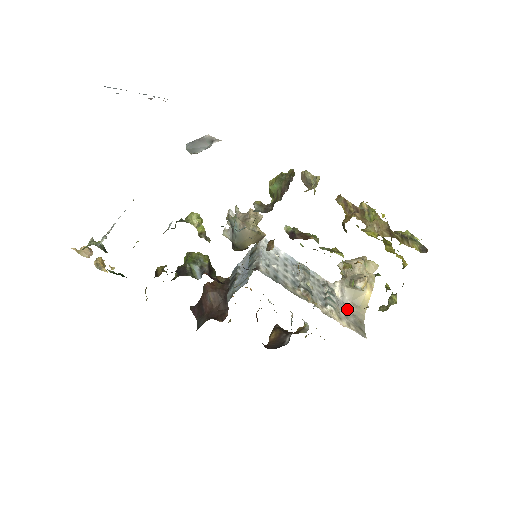
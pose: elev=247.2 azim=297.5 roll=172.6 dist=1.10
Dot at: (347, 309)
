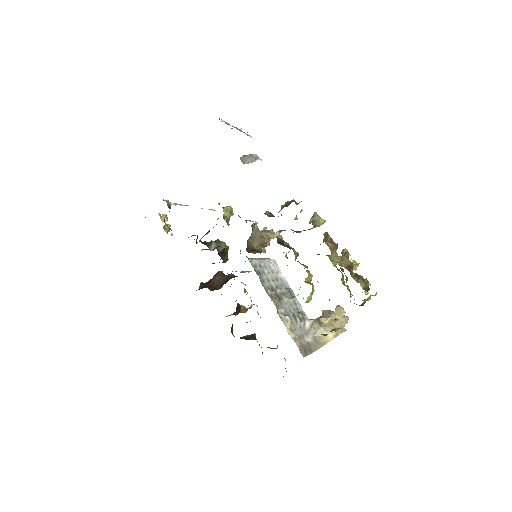
Dot at: (306, 337)
